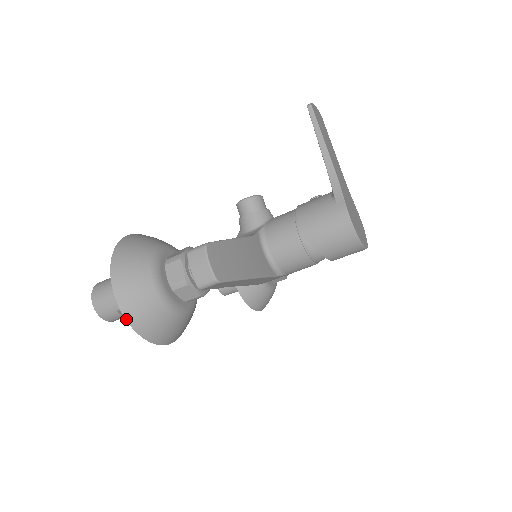
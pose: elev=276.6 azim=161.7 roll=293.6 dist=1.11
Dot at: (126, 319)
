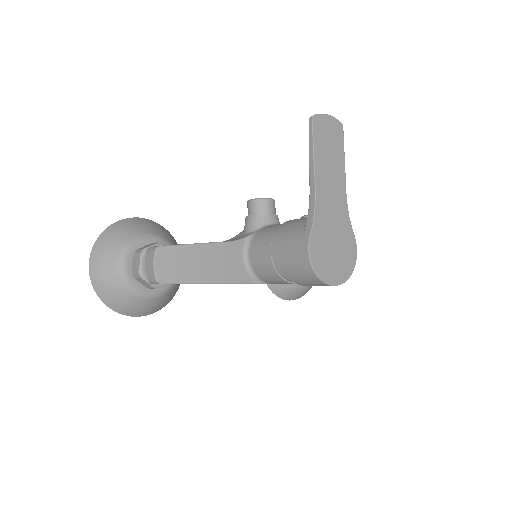
Dot at: (95, 290)
